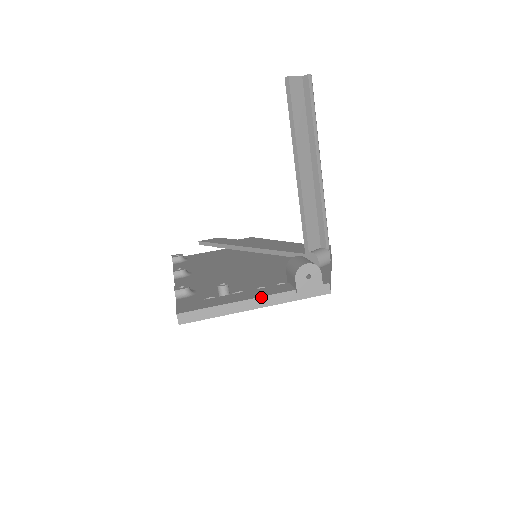
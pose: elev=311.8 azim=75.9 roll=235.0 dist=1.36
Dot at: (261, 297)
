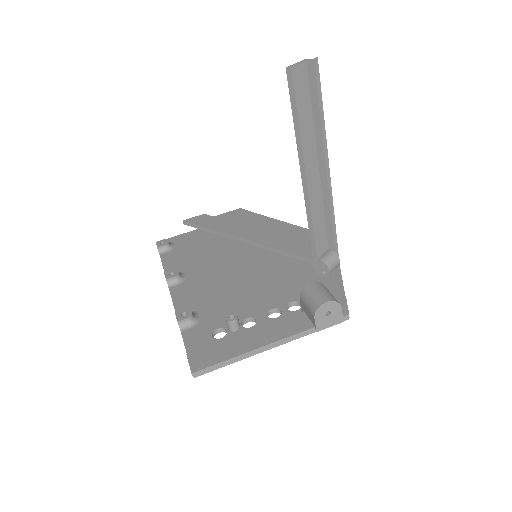
Dot at: (279, 341)
